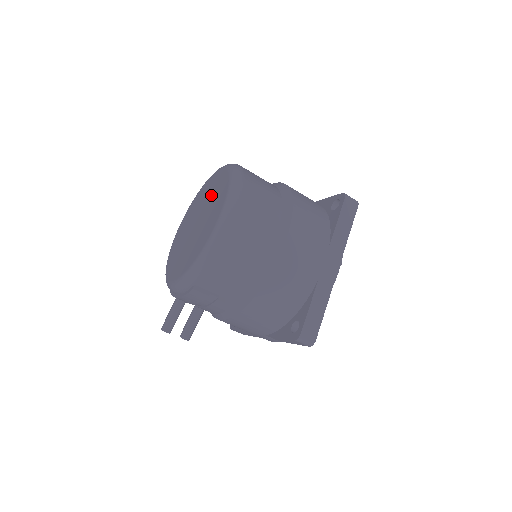
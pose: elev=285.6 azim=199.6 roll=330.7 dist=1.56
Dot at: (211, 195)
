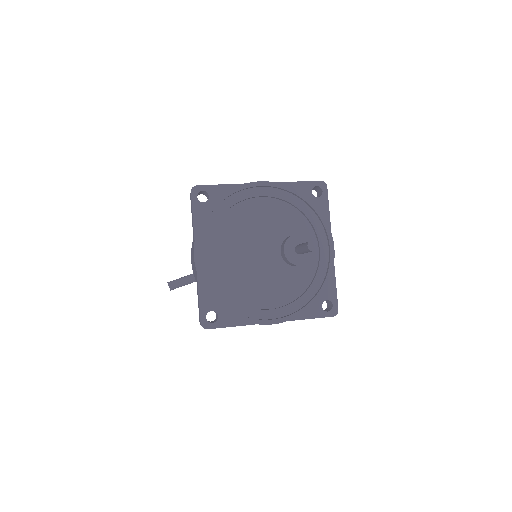
Dot at: occluded
